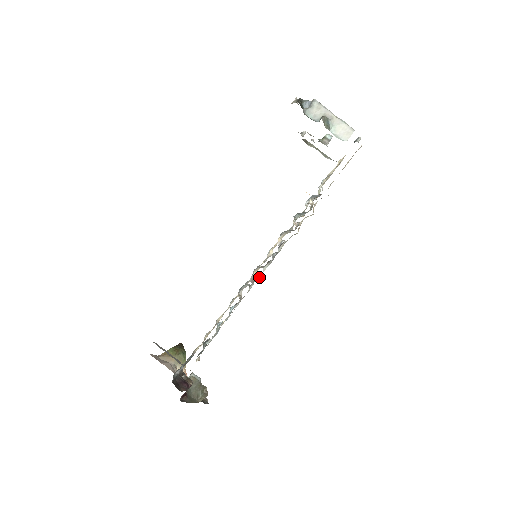
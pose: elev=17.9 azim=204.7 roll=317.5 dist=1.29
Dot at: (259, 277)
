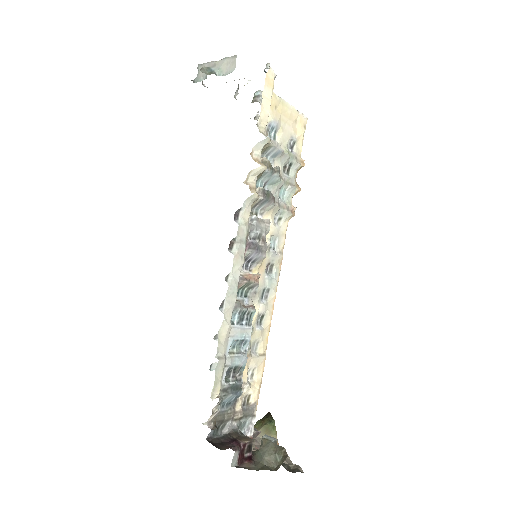
Dot at: (238, 266)
